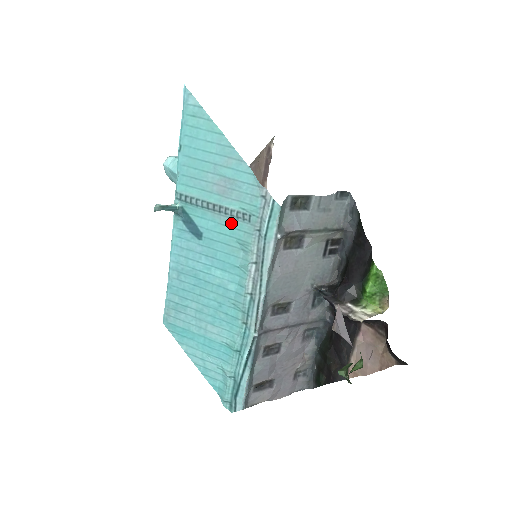
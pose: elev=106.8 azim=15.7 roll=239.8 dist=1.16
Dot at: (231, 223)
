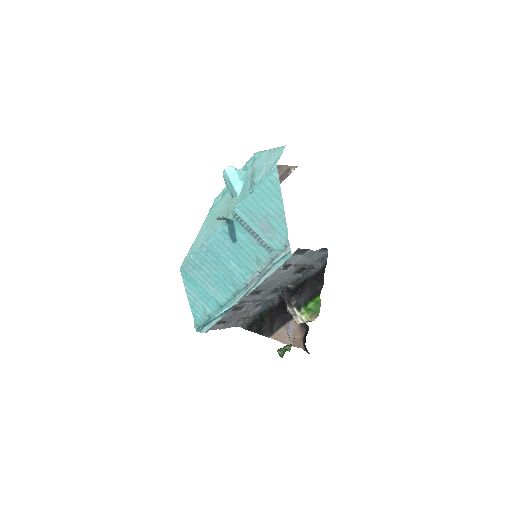
Dot at: (258, 246)
